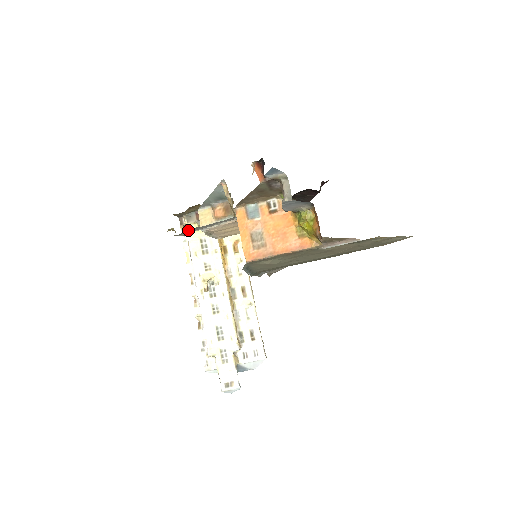
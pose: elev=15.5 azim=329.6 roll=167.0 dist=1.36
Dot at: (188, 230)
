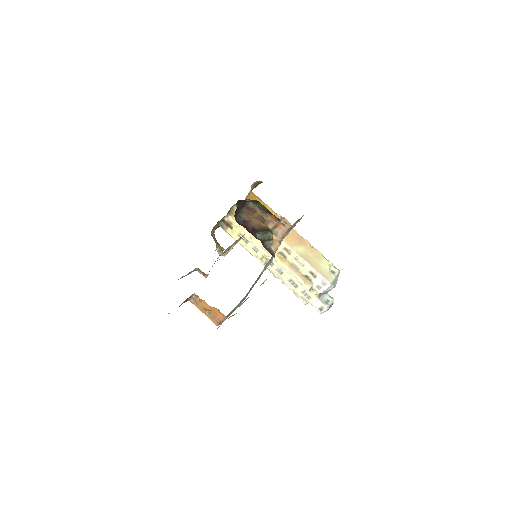
Dot at: occluded
